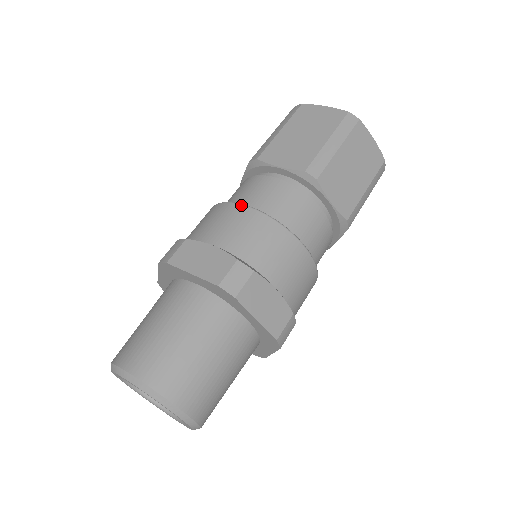
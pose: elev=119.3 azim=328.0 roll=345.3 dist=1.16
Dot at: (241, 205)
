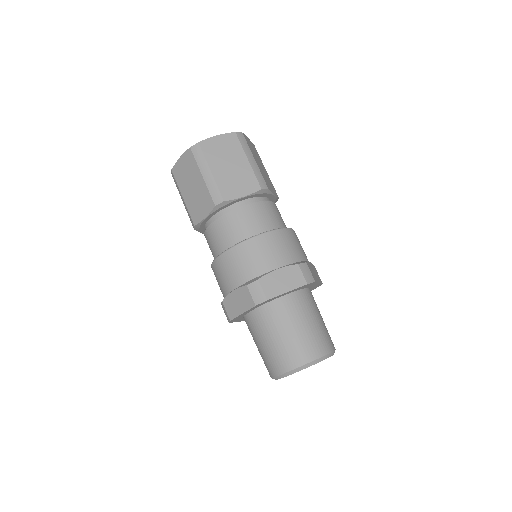
Dot at: (259, 236)
